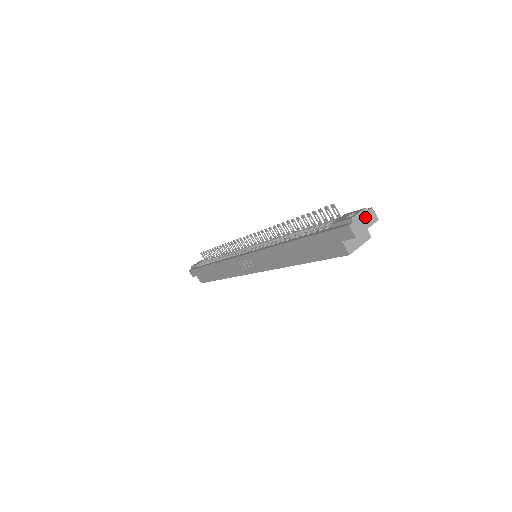
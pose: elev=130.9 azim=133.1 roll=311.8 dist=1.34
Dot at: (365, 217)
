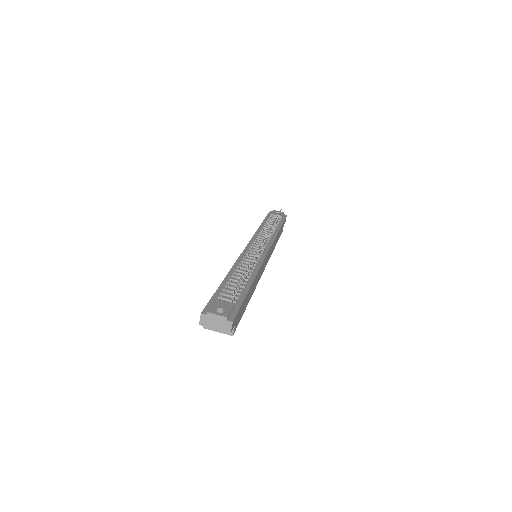
Dot at: (220, 321)
